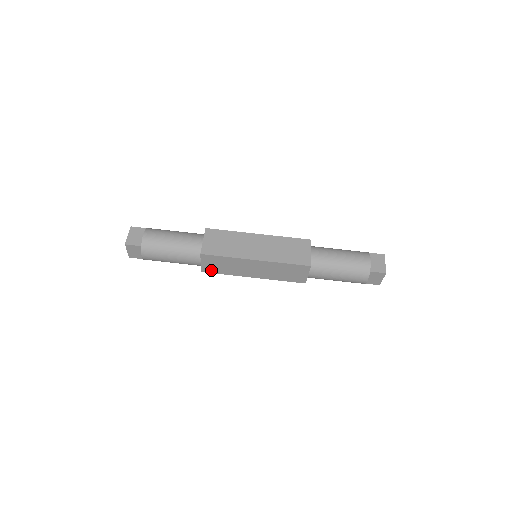
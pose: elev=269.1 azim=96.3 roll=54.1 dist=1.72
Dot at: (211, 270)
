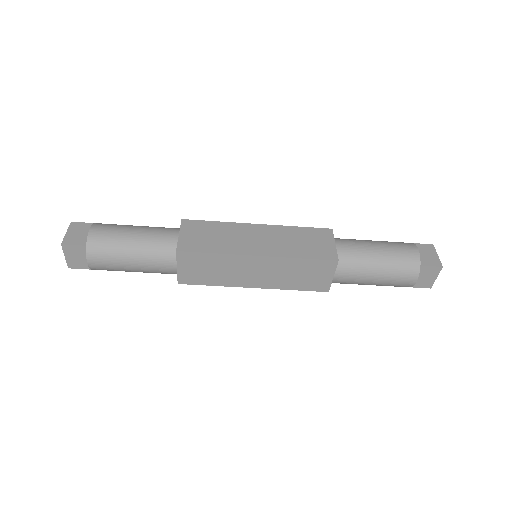
Dot at: occluded
